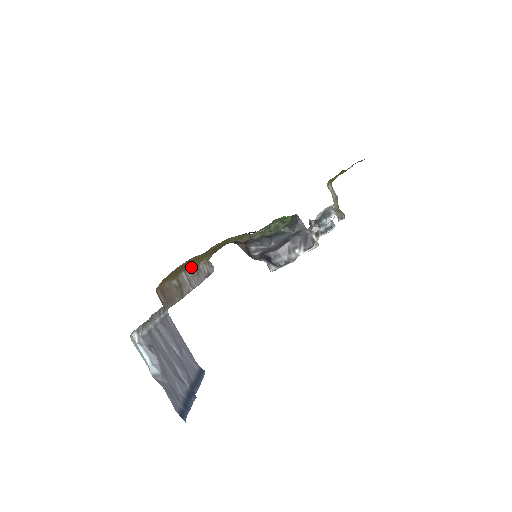
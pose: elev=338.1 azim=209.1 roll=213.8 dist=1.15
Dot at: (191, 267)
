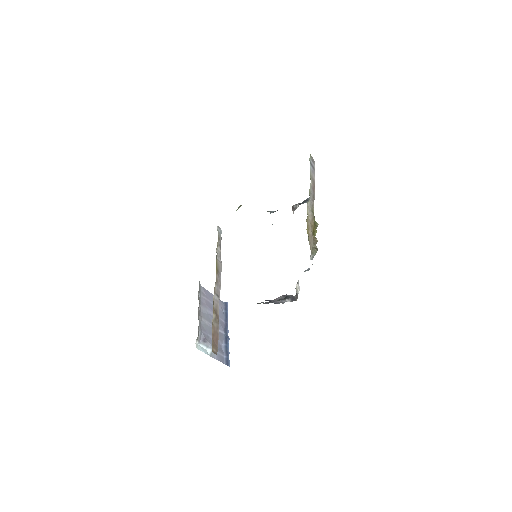
Dot at: (216, 281)
